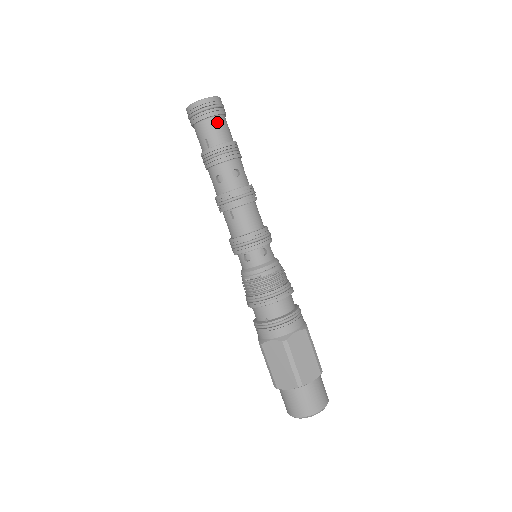
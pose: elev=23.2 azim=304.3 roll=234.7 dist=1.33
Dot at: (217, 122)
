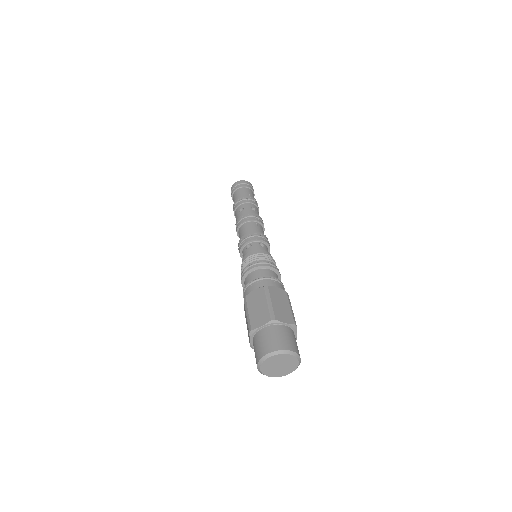
Dot at: (237, 192)
